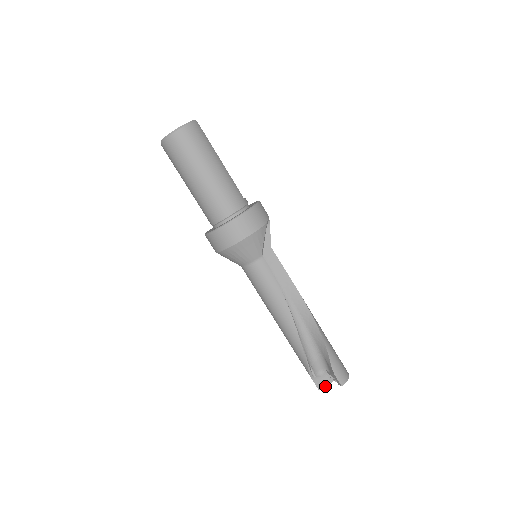
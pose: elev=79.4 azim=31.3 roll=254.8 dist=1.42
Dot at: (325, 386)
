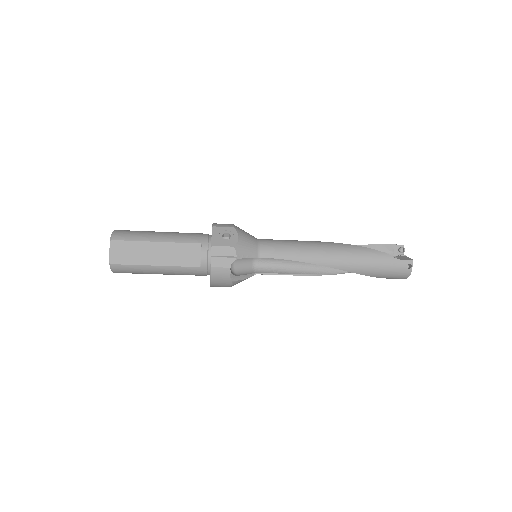
Dot at: occluded
